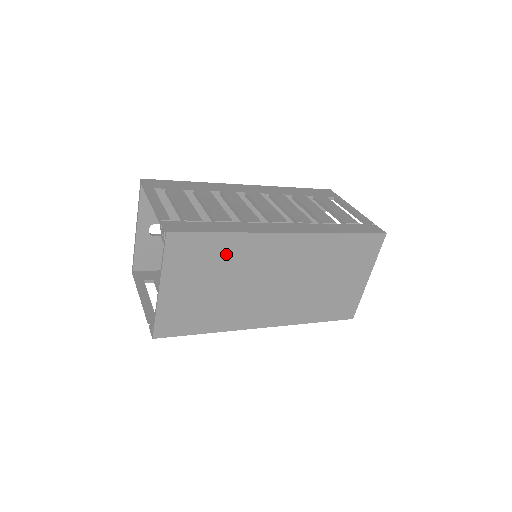
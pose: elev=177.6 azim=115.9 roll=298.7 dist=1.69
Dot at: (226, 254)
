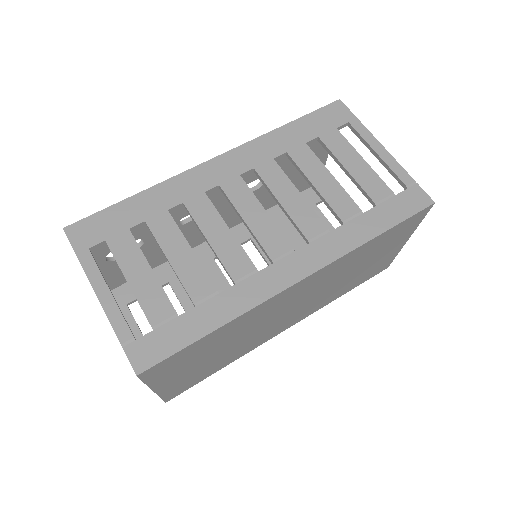
Dot at: (222, 336)
